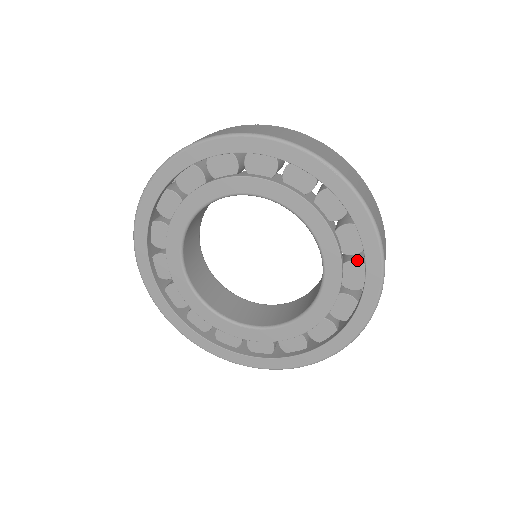
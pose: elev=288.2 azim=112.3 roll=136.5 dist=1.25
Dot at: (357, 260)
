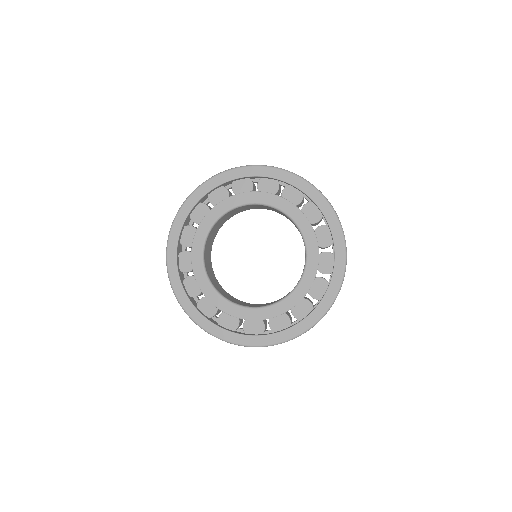
Dot at: (325, 279)
